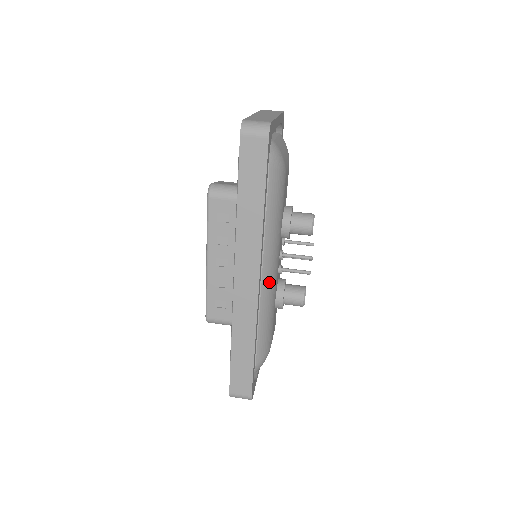
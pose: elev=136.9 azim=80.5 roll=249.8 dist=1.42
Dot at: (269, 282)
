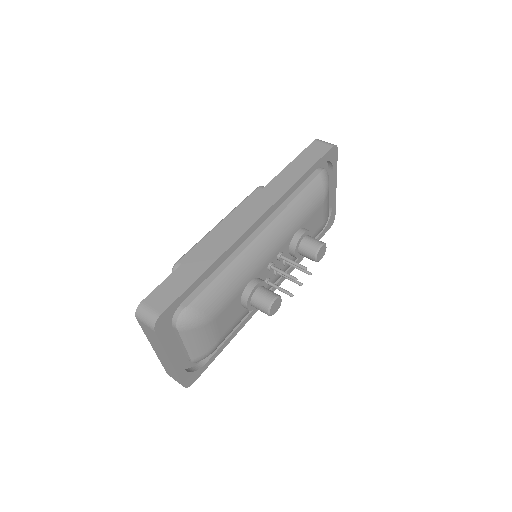
Dot at: (261, 247)
